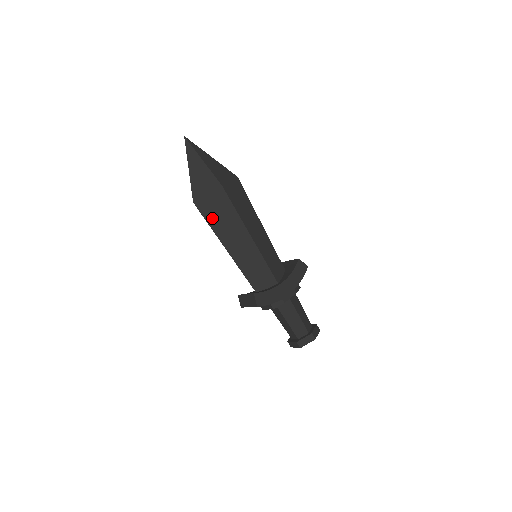
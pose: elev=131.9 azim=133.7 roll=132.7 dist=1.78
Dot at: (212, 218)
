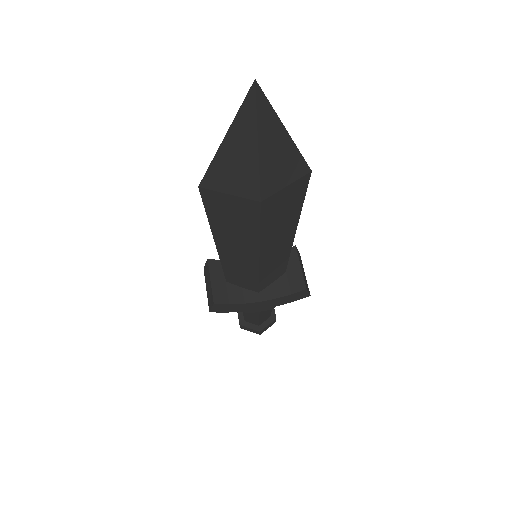
Dot at: (217, 215)
